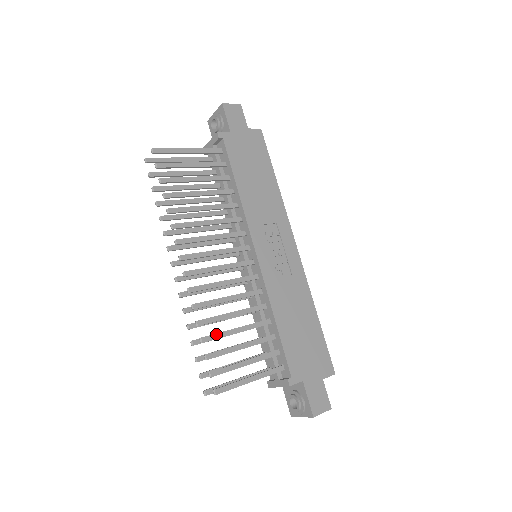
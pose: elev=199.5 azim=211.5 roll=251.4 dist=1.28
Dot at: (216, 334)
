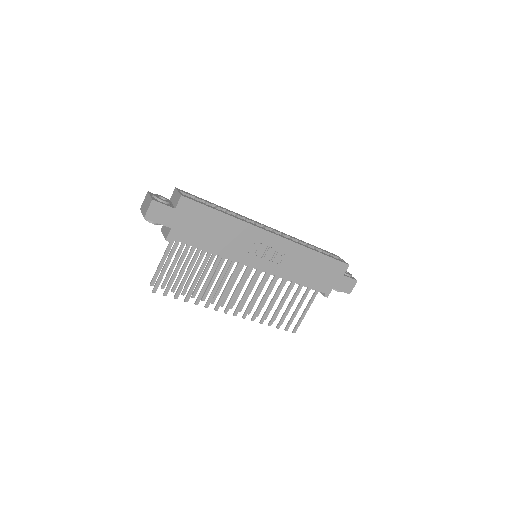
Dot at: (273, 317)
